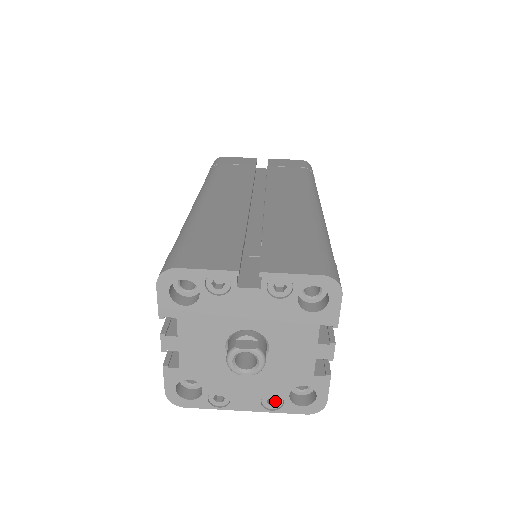
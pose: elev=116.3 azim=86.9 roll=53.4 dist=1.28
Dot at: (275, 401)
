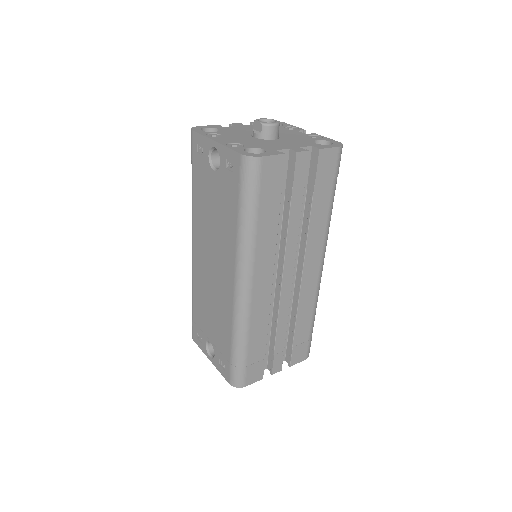
Dot at: occluded
